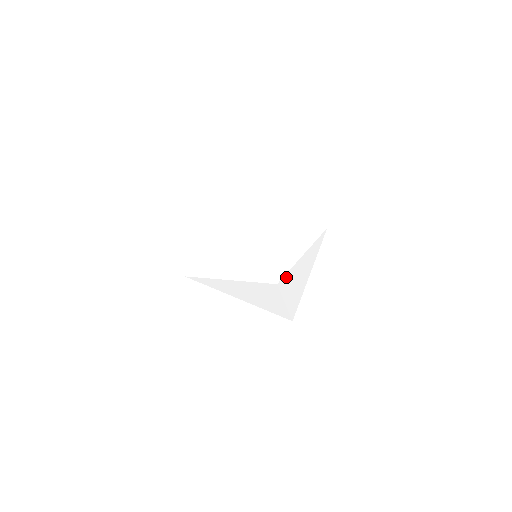
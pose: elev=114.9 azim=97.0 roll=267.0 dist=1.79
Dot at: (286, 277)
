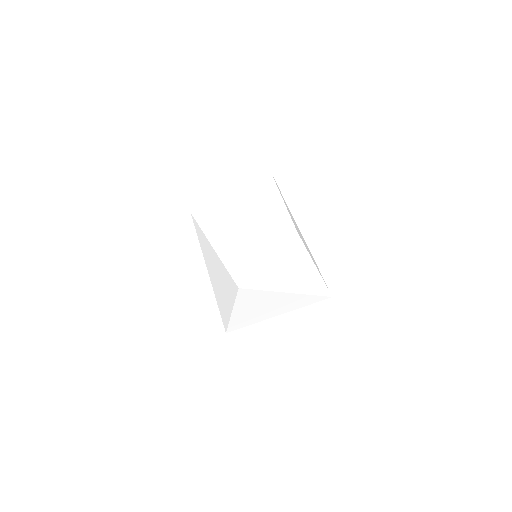
Dot at: (253, 292)
